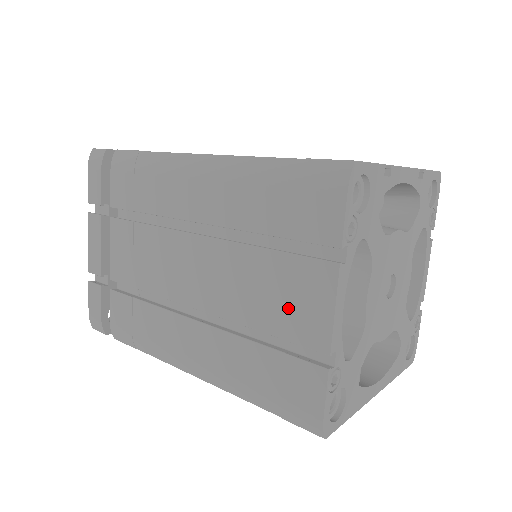
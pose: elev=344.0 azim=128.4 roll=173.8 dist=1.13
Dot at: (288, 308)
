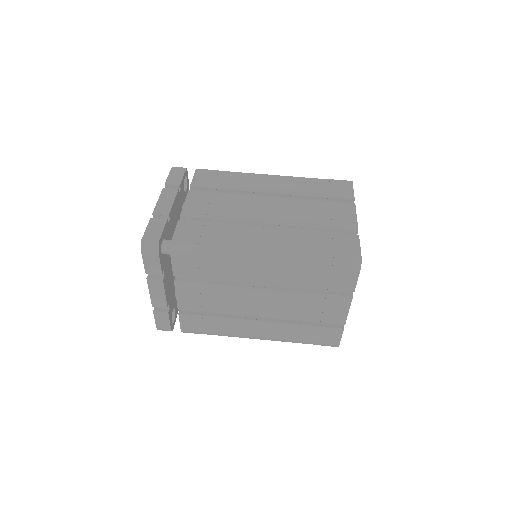
Dot at: (323, 312)
